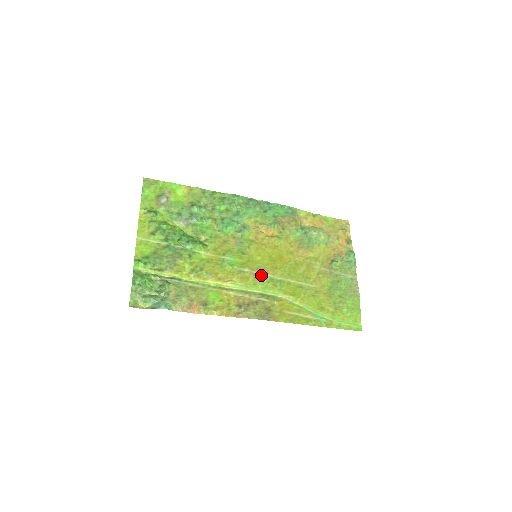
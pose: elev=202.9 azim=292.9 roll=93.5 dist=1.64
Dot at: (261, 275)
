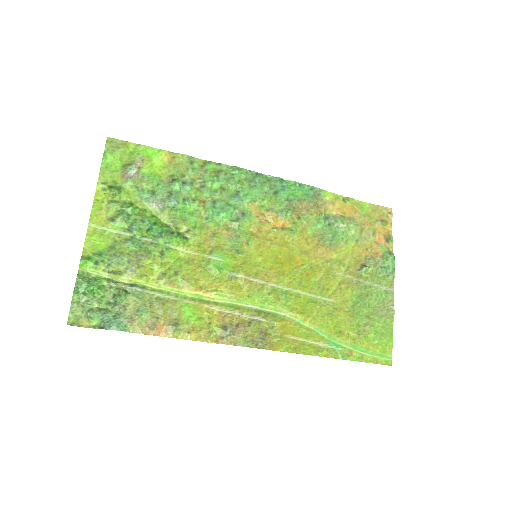
Dot at: (260, 283)
